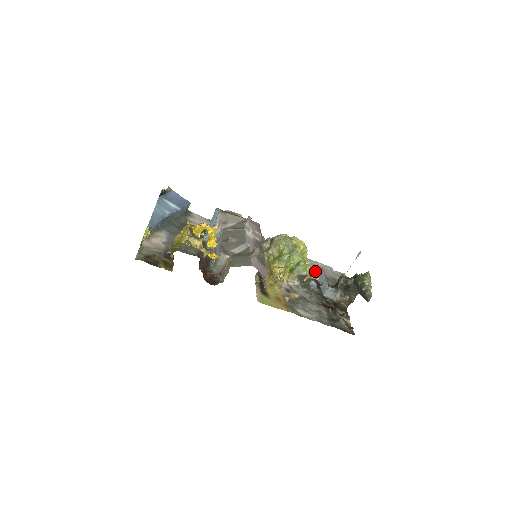
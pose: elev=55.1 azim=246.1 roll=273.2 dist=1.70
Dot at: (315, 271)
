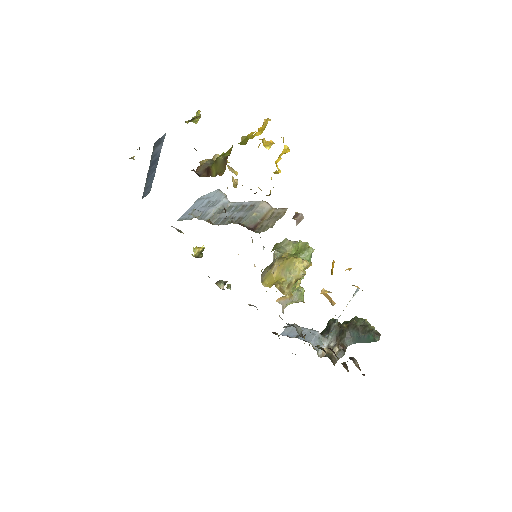
Dot at: (273, 333)
